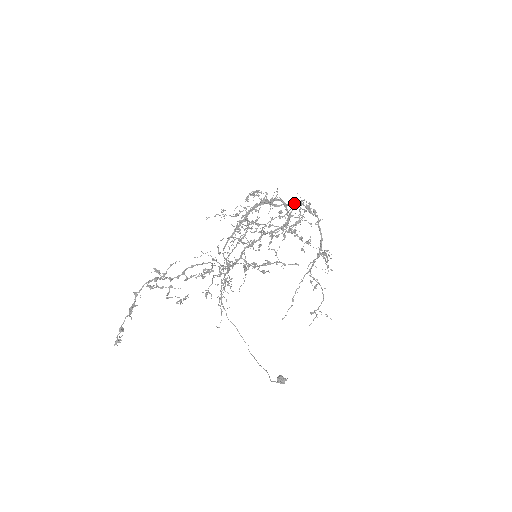
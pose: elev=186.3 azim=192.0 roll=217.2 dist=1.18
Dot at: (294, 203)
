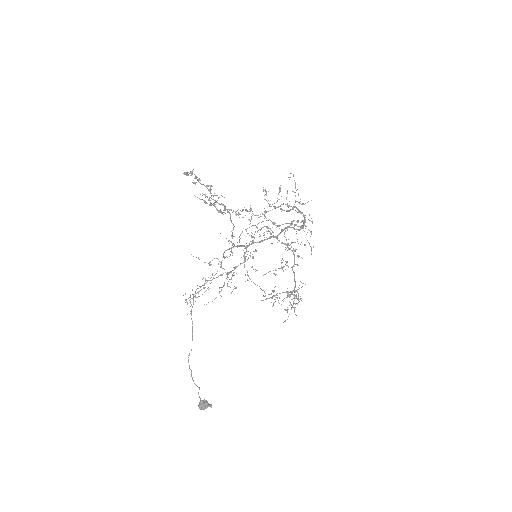
Dot at: (294, 242)
